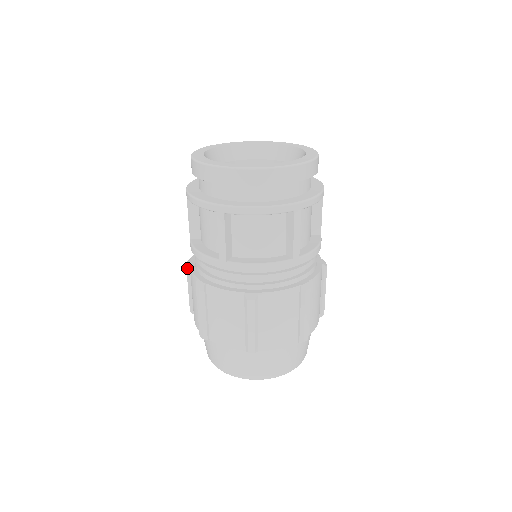
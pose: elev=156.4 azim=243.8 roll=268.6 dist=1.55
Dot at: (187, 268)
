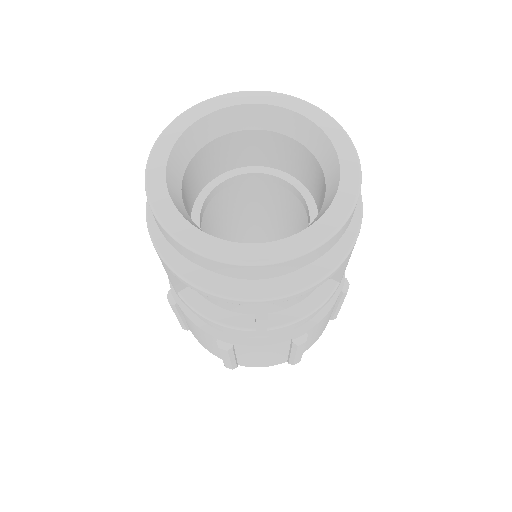
Dot at: (173, 308)
